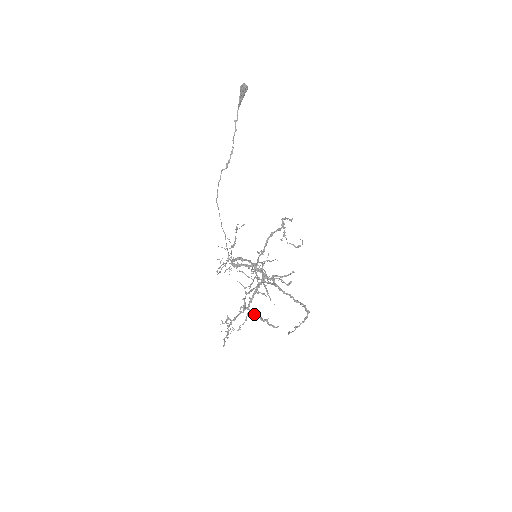
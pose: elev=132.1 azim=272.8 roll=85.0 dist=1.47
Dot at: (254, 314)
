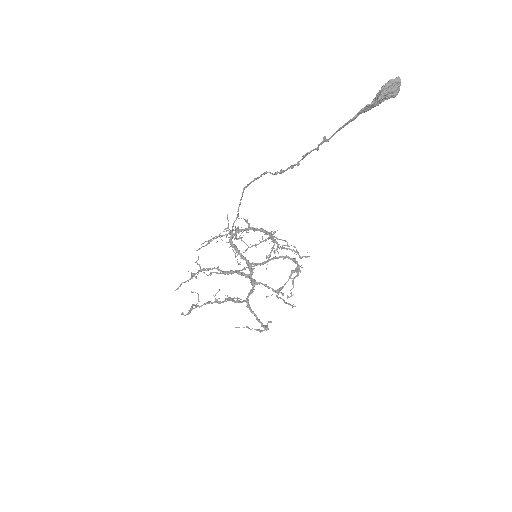
Dot at: (233, 273)
